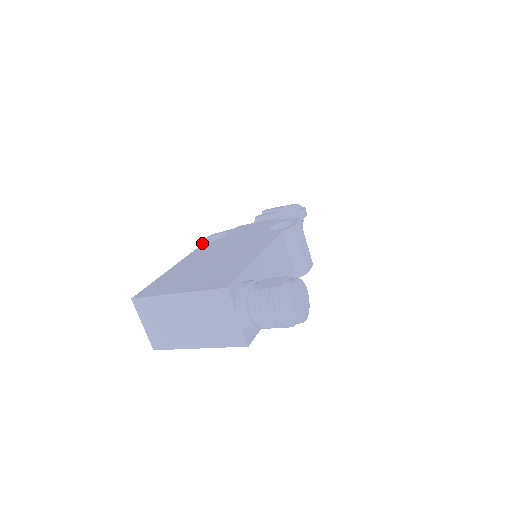
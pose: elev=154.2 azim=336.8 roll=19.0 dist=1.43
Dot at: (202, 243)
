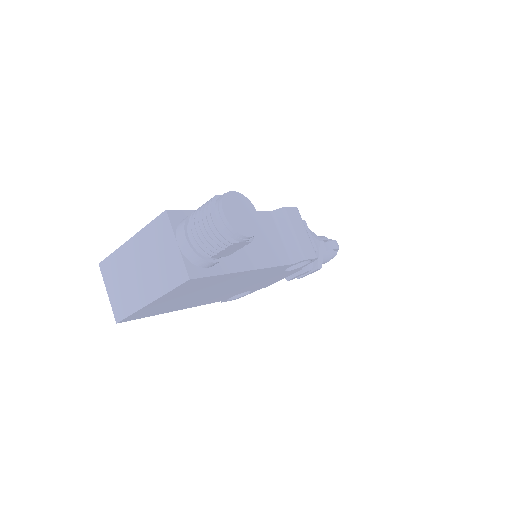
Dot at: occluded
